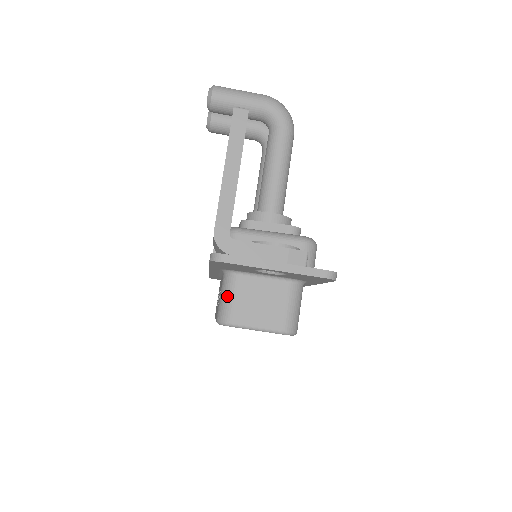
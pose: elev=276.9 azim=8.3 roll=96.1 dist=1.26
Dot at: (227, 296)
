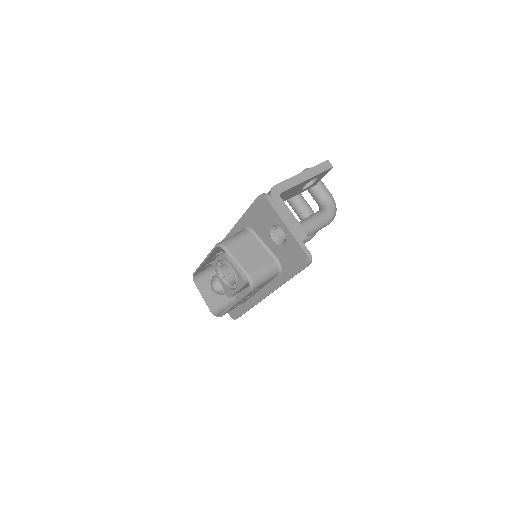
Dot at: (236, 236)
